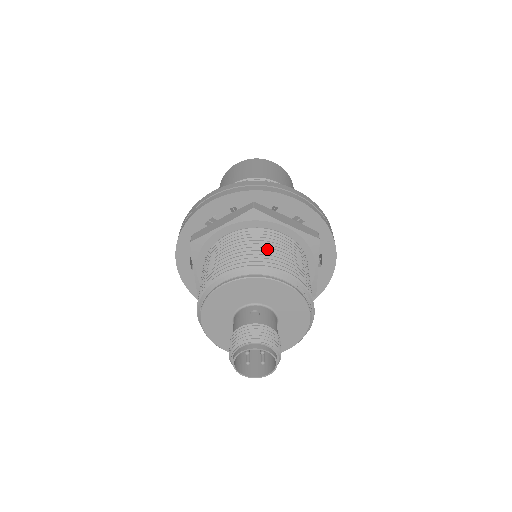
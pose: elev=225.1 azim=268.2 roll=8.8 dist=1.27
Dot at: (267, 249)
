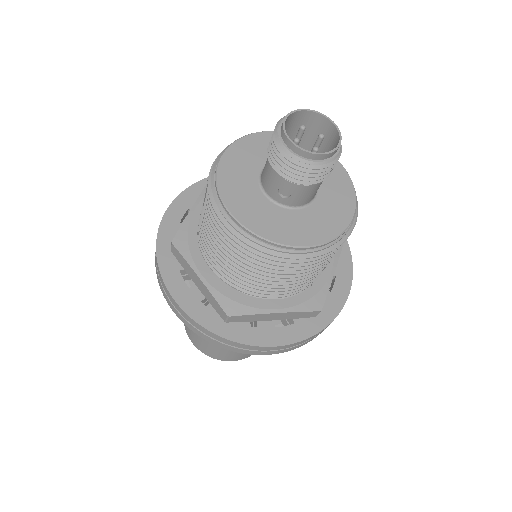
Dot at: occluded
